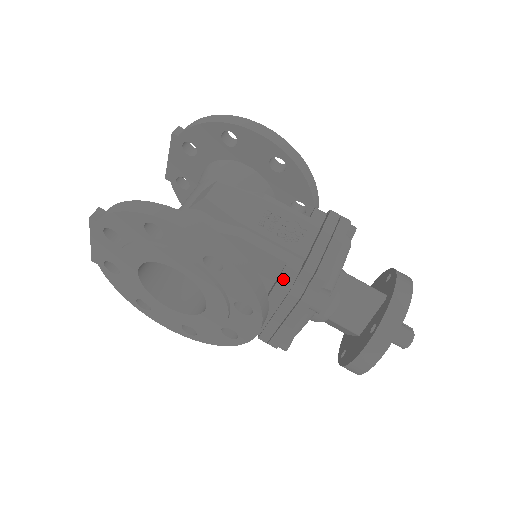
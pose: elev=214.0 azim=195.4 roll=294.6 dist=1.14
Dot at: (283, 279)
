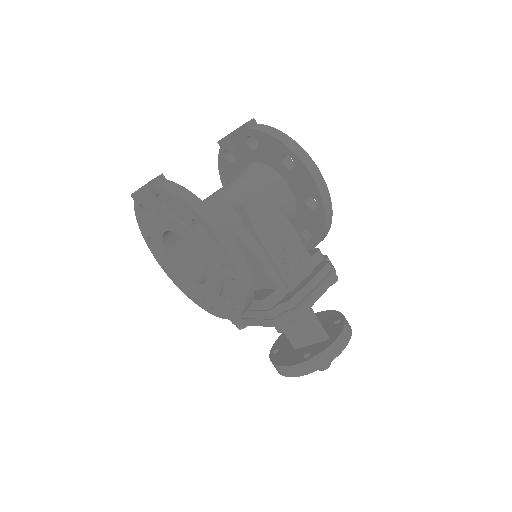
Dot at: (268, 300)
